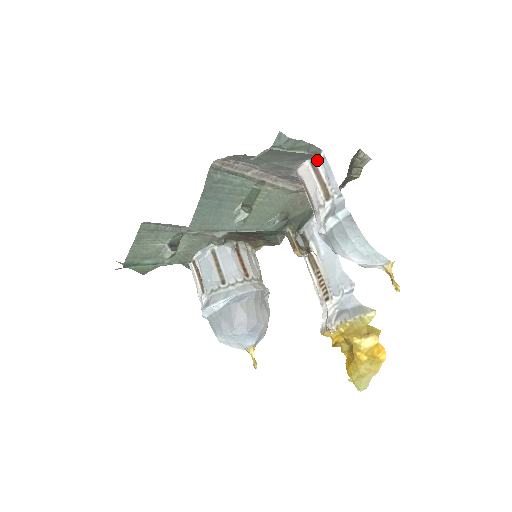
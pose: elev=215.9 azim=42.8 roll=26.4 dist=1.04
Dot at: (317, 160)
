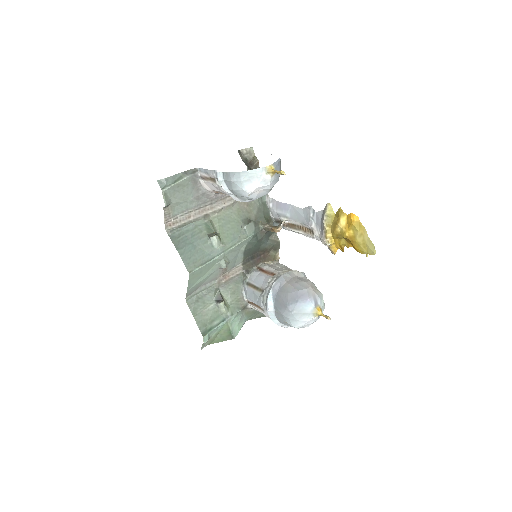
Dot at: (200, 174)
